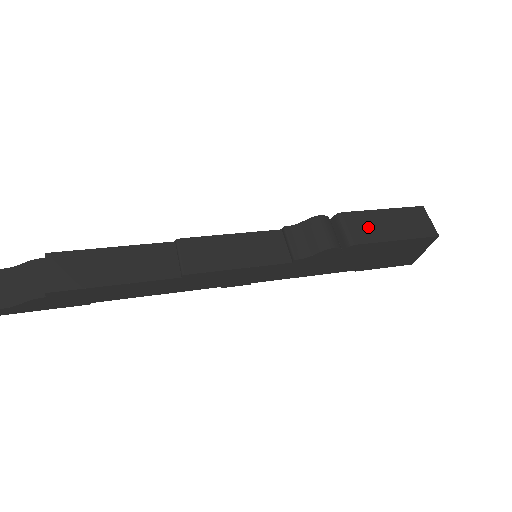
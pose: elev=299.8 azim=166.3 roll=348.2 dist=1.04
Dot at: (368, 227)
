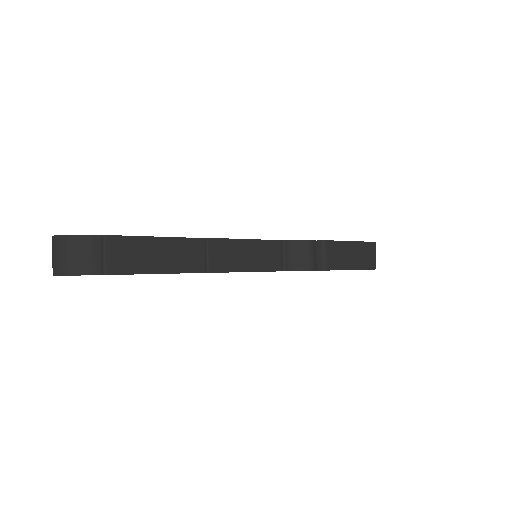
Dot at: (339, 256)
